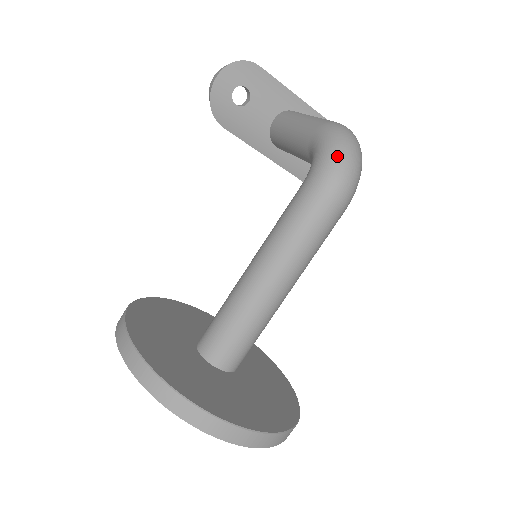
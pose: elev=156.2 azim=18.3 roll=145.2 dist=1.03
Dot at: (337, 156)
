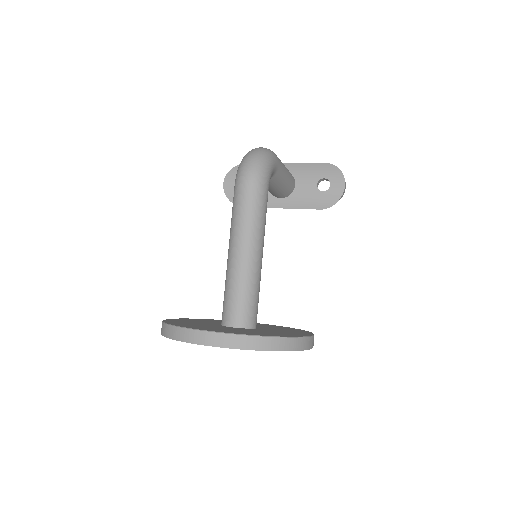
Dot at: (242, 161)
